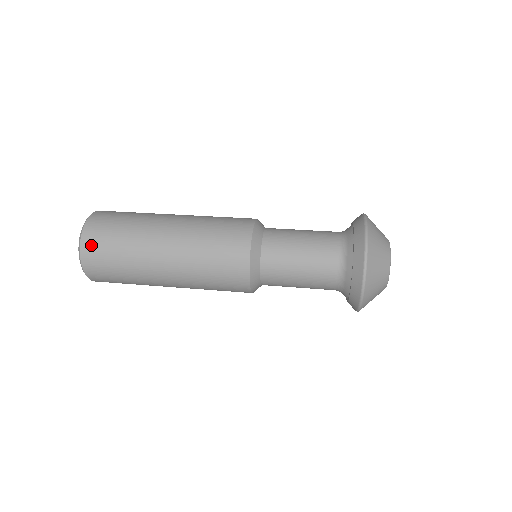
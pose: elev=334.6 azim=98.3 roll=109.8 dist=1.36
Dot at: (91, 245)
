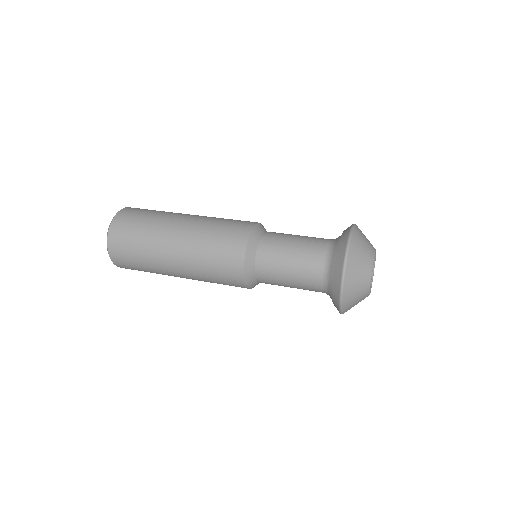
Dot at: (118, 228)
